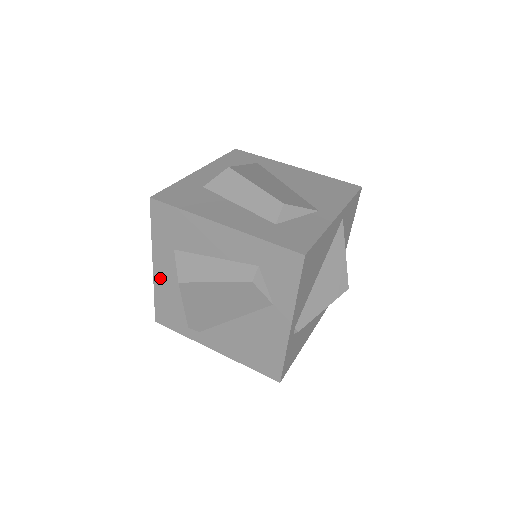
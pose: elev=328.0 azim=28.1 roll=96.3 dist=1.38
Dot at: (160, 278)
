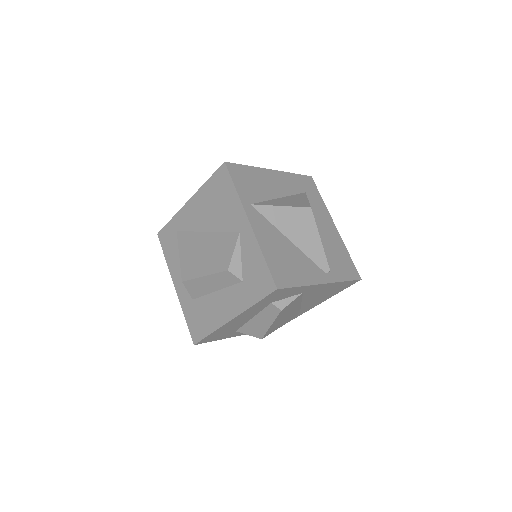
Dot at: occluded
